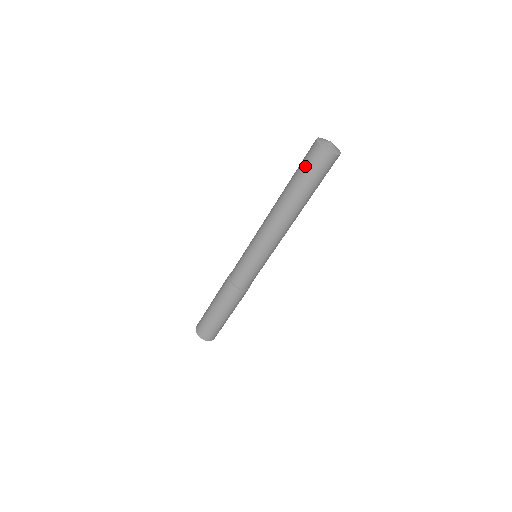
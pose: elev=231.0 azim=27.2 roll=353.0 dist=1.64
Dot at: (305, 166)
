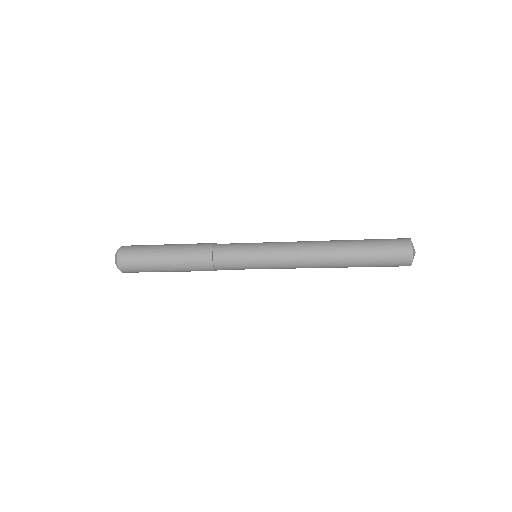
Dot at: (385, 245)
